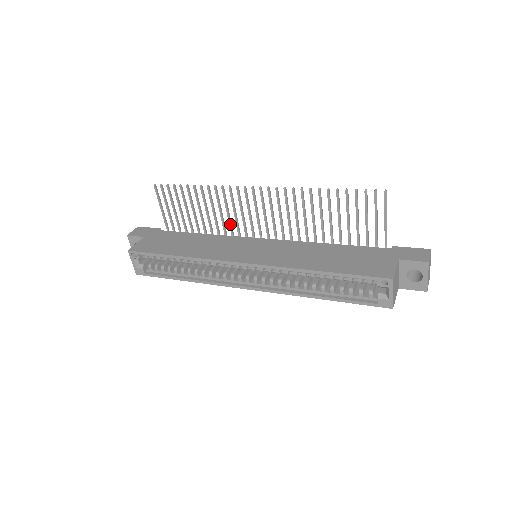
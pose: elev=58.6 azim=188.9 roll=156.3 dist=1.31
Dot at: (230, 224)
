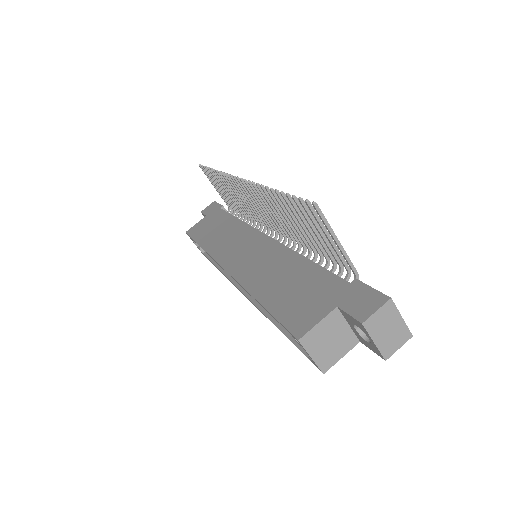
Dot at: (250, 212)
